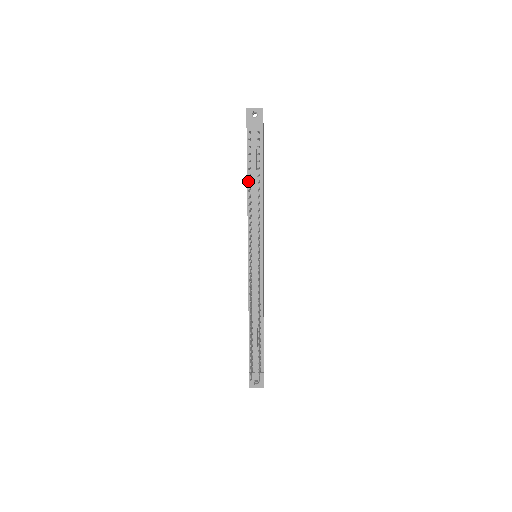
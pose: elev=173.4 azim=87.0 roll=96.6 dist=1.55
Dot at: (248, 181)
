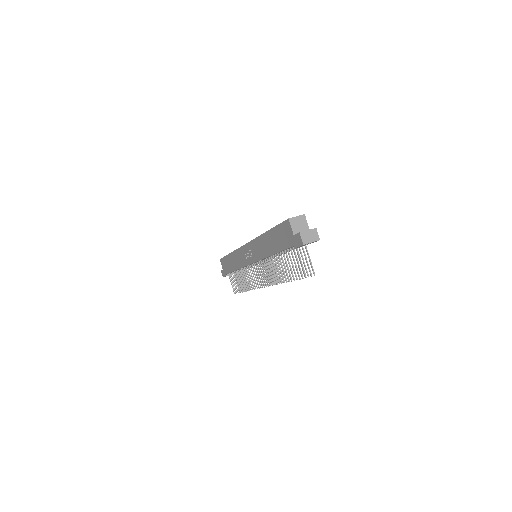
Dot at: occluded
